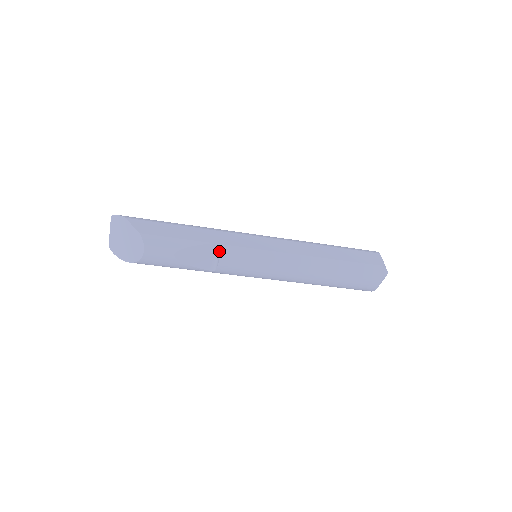
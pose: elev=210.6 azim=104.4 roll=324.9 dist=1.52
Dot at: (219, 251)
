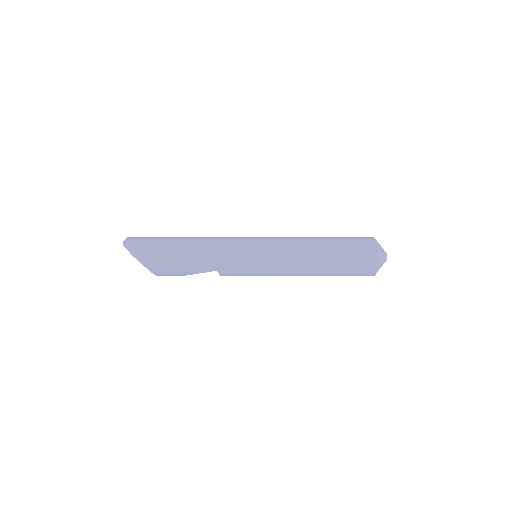
Dot at: (219, 273)
